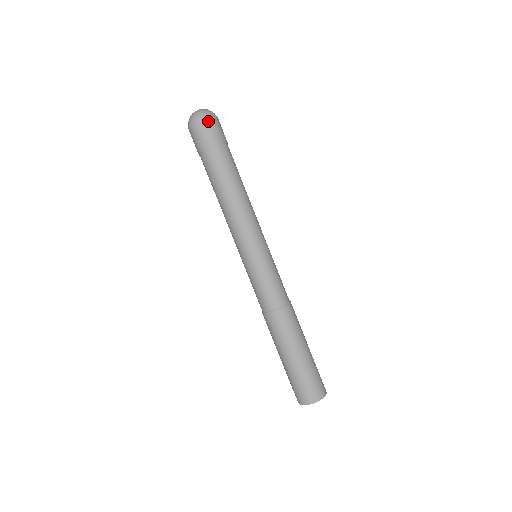
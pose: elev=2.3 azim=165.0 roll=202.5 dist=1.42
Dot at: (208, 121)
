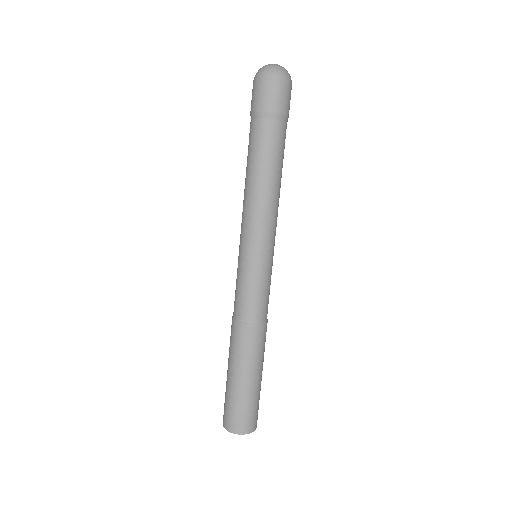
Dot at: (291, 87)
